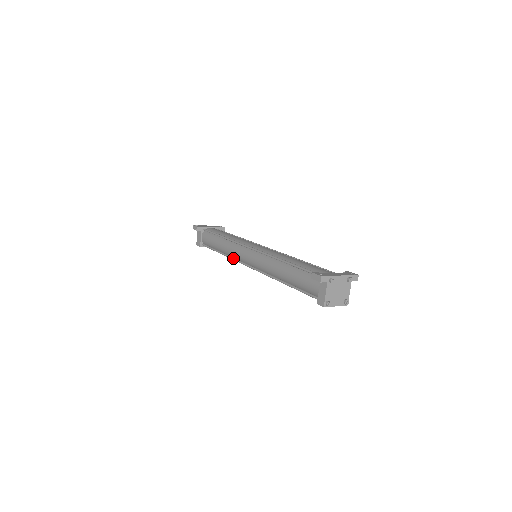
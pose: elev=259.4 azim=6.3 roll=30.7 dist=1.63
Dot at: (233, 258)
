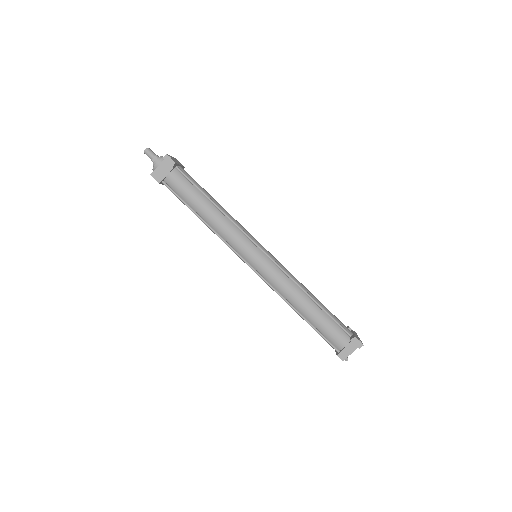
Dot at: (227, 242)
